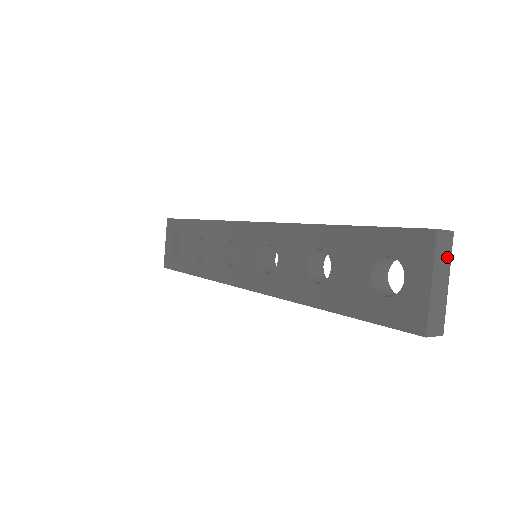
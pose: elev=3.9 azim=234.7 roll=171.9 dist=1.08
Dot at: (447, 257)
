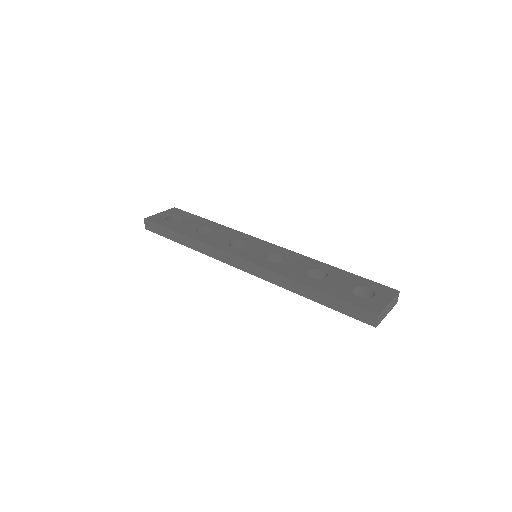
Dot at: (393, 306)
